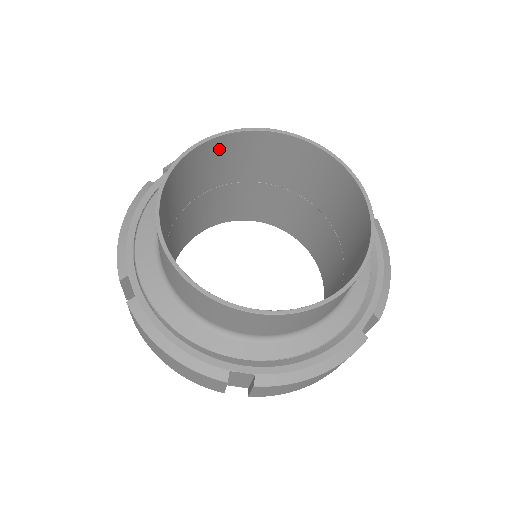
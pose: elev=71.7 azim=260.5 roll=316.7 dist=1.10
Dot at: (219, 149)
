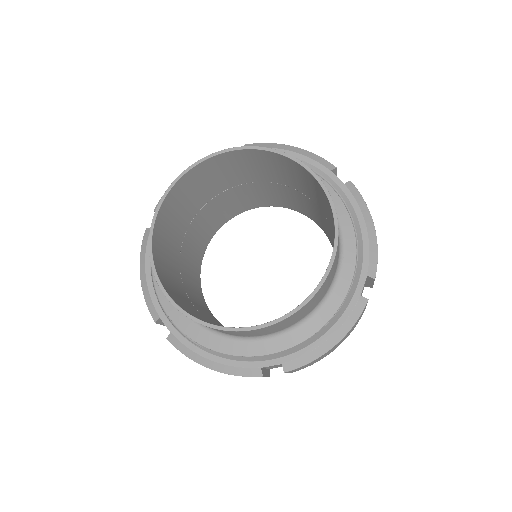
Dot at: (186, 185)
